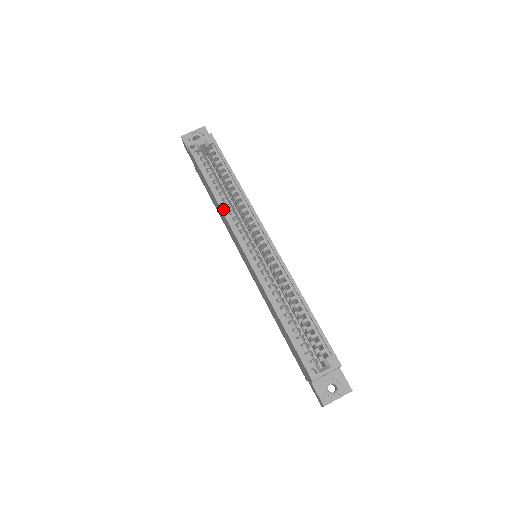
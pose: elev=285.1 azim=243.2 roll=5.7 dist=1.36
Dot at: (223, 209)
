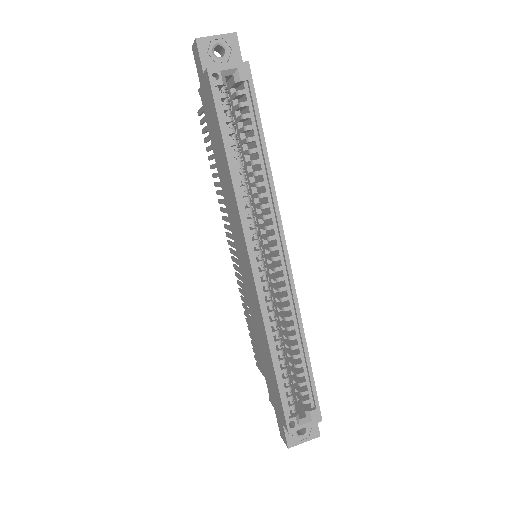
Dot at: (239, 199)
